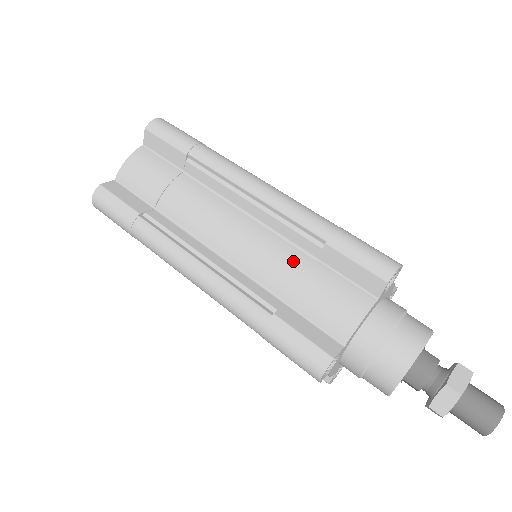
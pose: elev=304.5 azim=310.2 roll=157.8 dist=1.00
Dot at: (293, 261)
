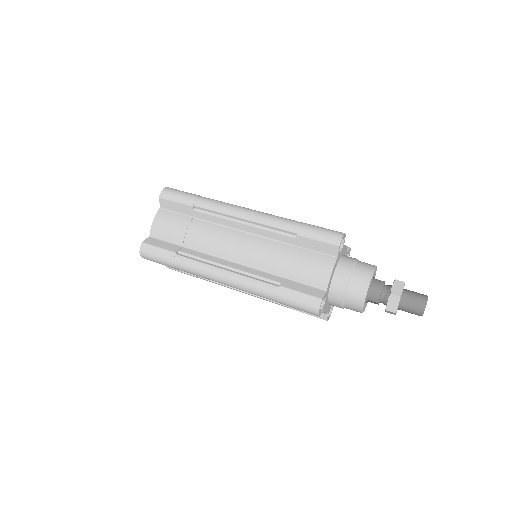
Dot at: (281, 251)
